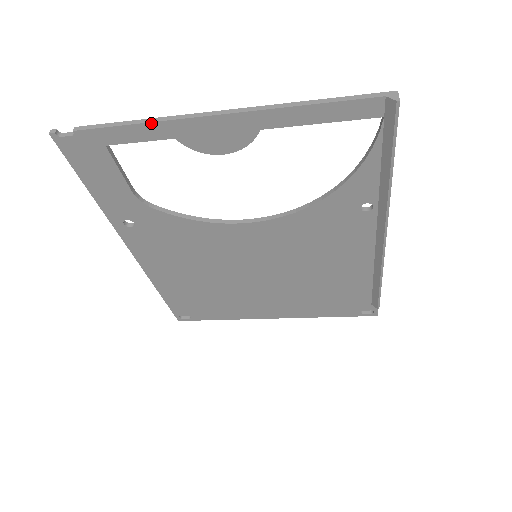
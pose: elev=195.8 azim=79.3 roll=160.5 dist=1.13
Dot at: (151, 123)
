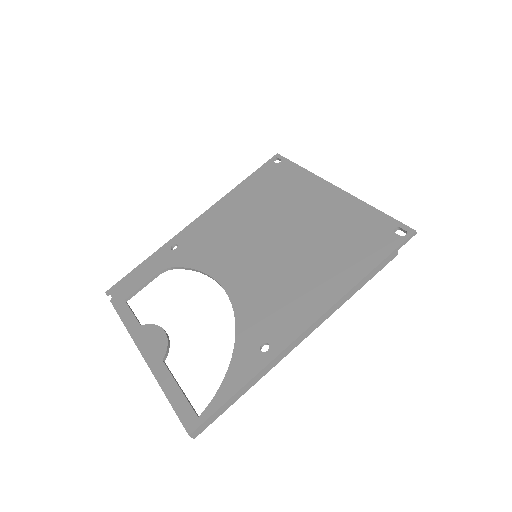
Dot at: (129, 330)
